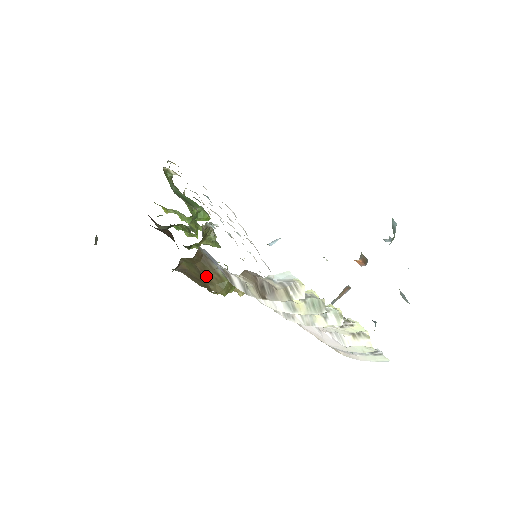
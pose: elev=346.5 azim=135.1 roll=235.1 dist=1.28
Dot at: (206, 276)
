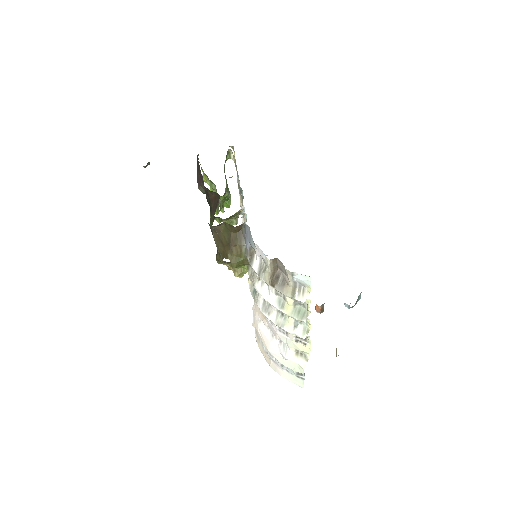
Dot at: (232, 245)
